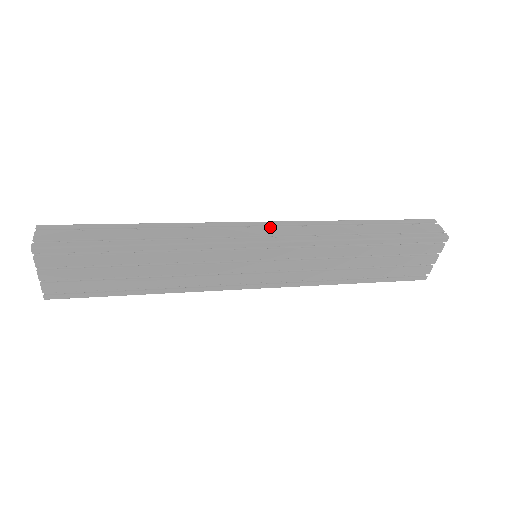
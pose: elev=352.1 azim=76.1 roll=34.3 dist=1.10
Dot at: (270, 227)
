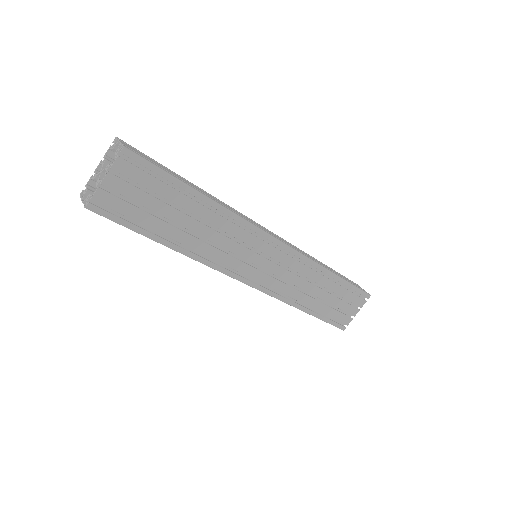
Dot at: (276, 235)
